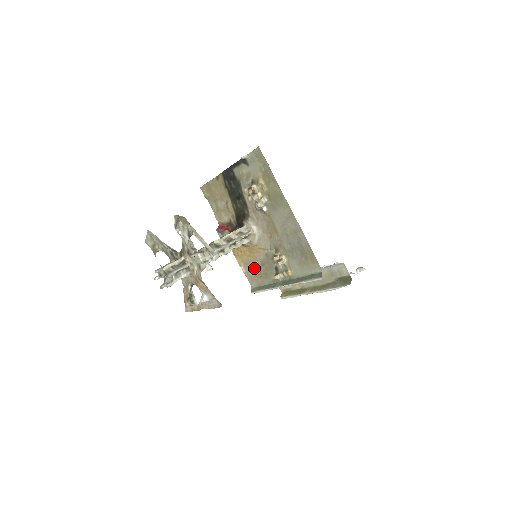
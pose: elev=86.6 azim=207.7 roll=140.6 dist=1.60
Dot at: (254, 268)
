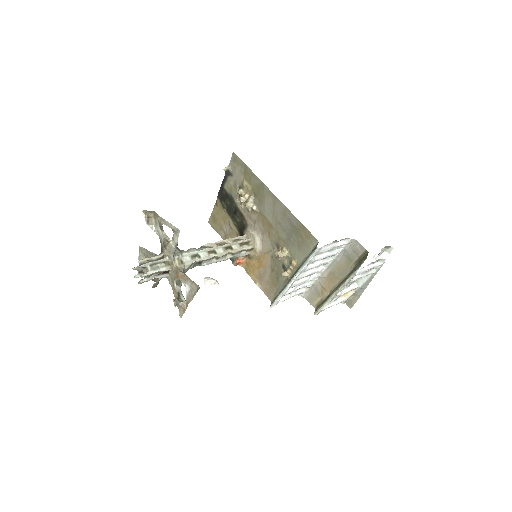
Dot at: (267, 278)
